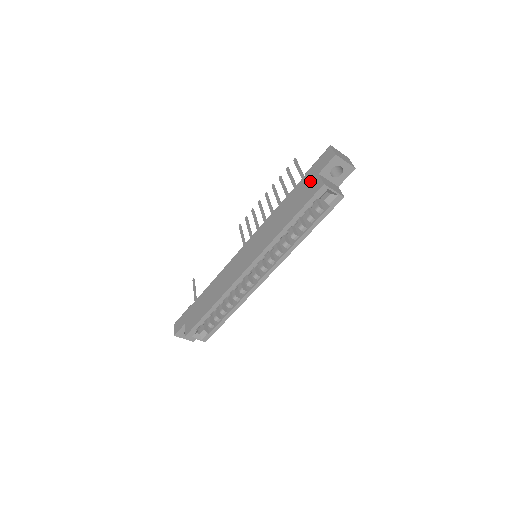
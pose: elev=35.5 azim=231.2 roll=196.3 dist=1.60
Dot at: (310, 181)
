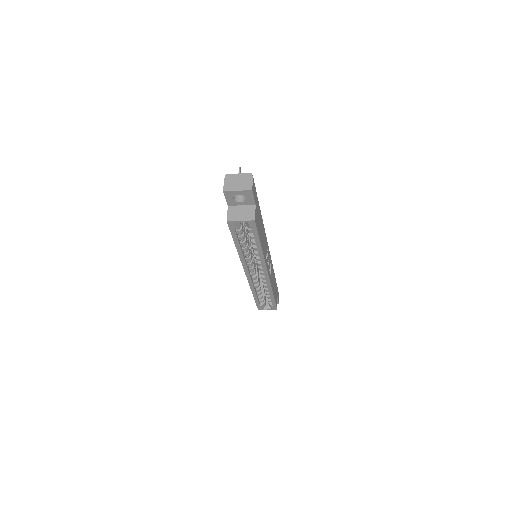
Dot at: occluded
